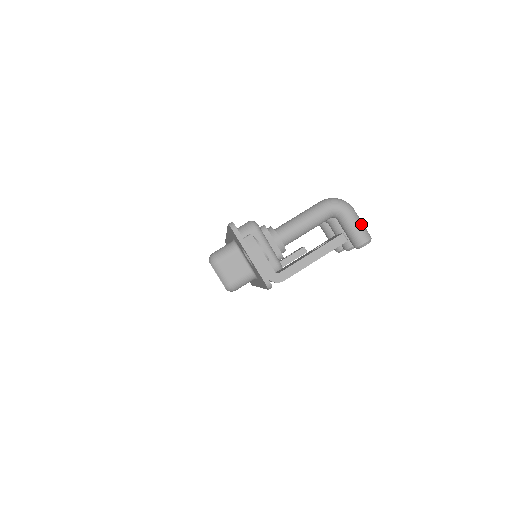
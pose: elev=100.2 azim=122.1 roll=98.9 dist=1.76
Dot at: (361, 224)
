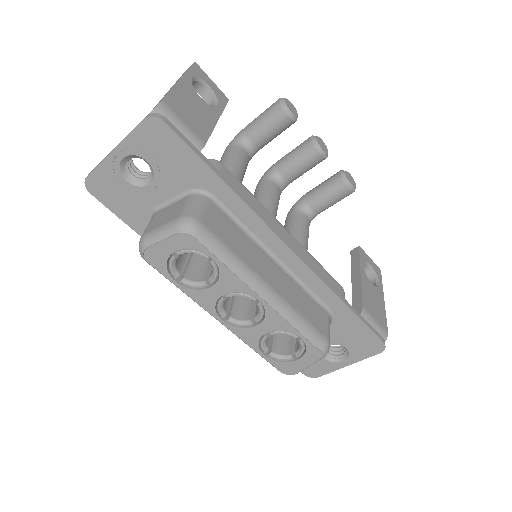
Dot at: occluded
